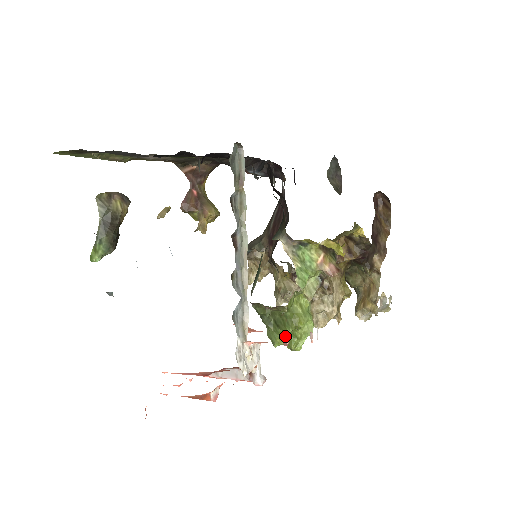
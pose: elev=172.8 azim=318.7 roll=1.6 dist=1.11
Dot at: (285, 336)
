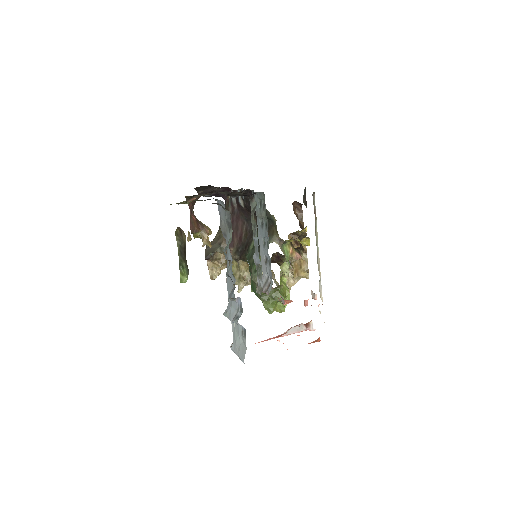
Dot at: (306, 300)
